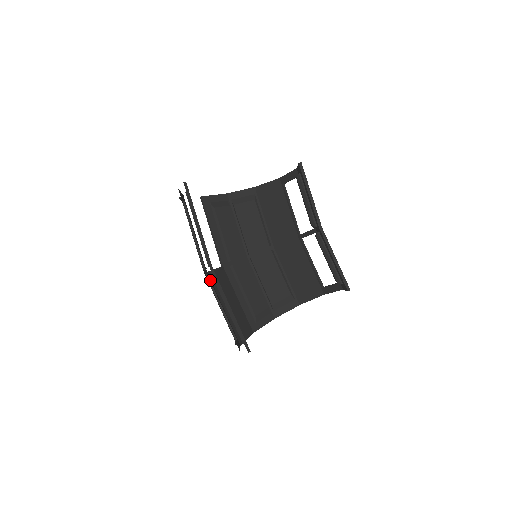
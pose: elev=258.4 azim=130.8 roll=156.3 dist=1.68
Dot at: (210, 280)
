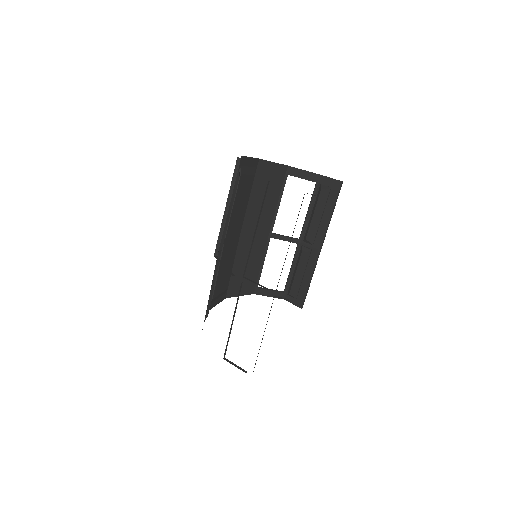
Dot at: occluded
